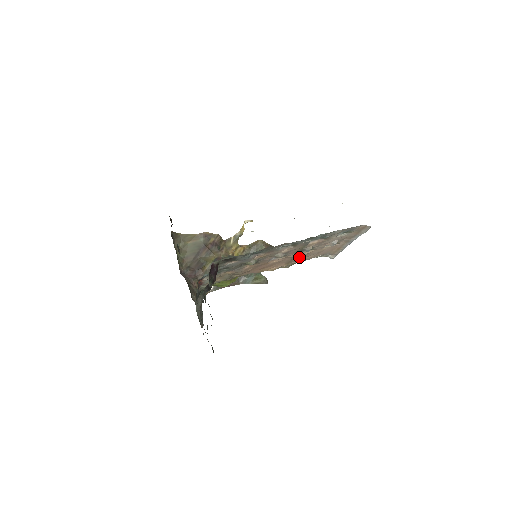
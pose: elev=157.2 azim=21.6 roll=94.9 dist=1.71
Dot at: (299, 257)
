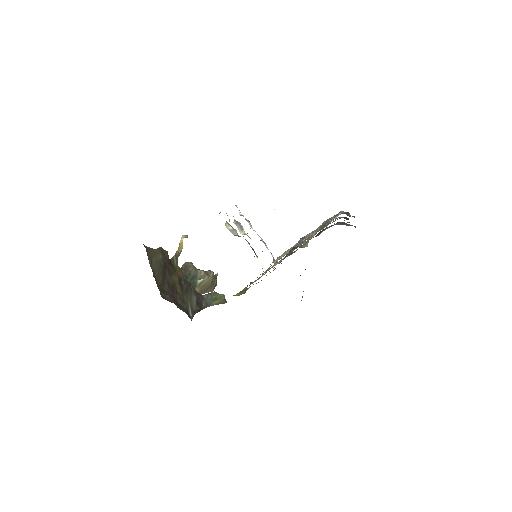
Dot at: occluded
